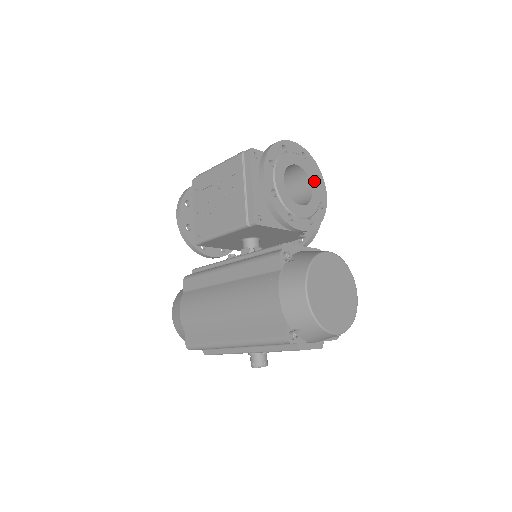
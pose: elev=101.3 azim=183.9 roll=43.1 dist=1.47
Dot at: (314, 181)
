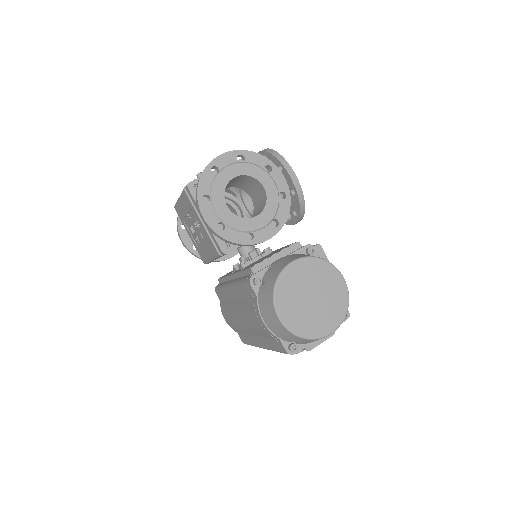
Dot at: (263, 177)
